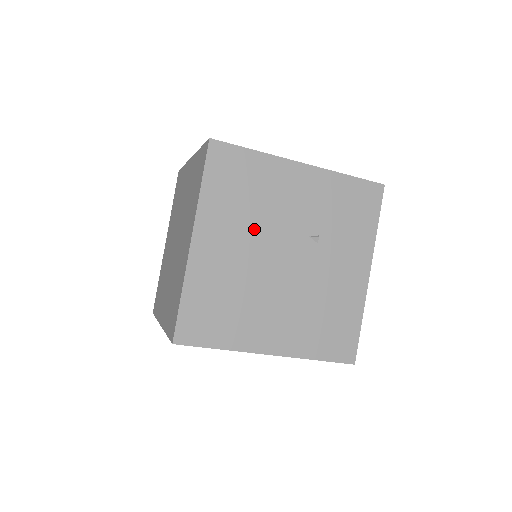
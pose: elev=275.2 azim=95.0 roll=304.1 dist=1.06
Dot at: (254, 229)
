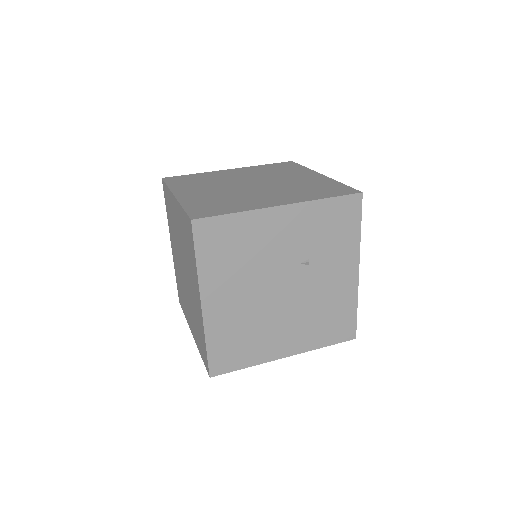
Dot at: (251, 276)
